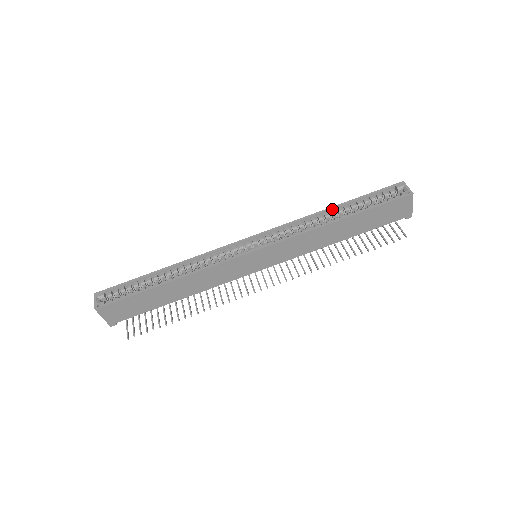
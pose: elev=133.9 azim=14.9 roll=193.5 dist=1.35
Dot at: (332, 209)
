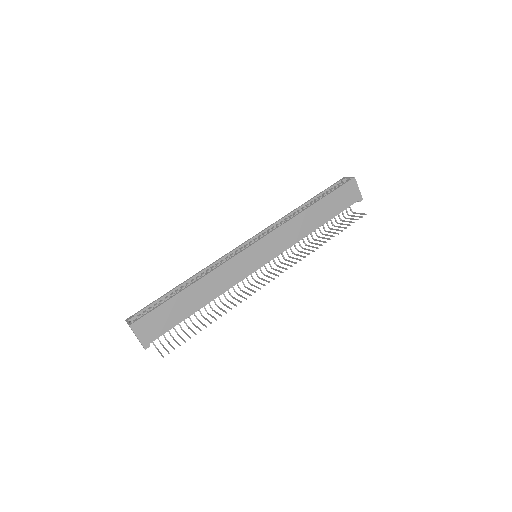
Dot at: (302, 206)
